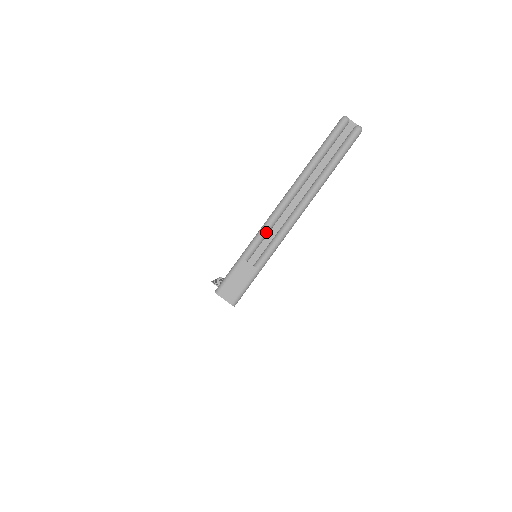
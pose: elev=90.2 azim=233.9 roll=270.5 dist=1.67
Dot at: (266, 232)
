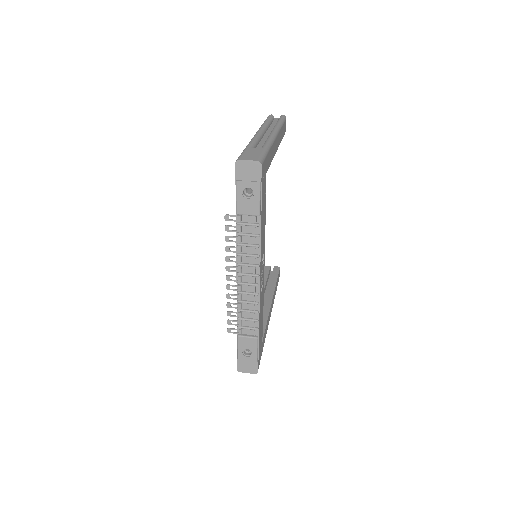
Dot at: (256, 140)
